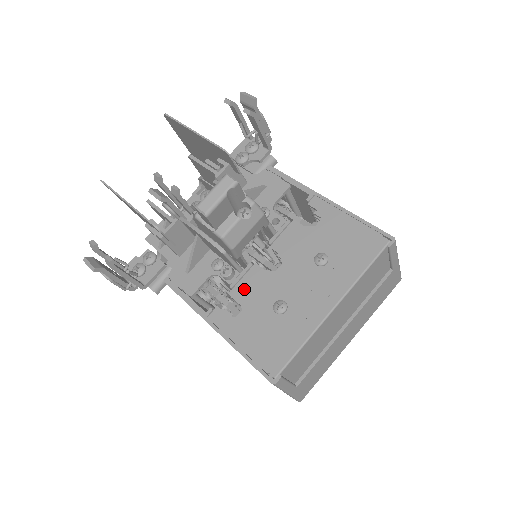
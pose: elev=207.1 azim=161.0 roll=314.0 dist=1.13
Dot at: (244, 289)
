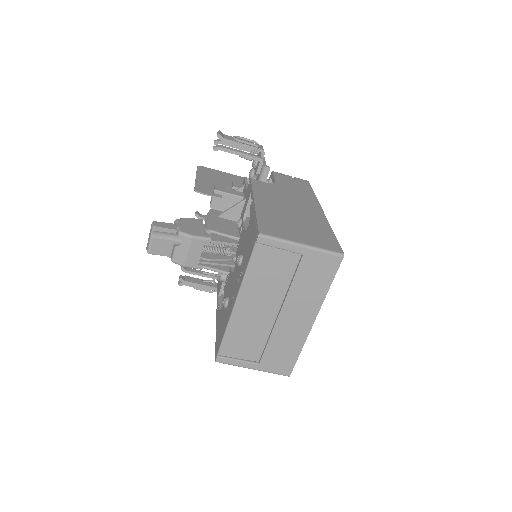
Dot at: (225, 288)
